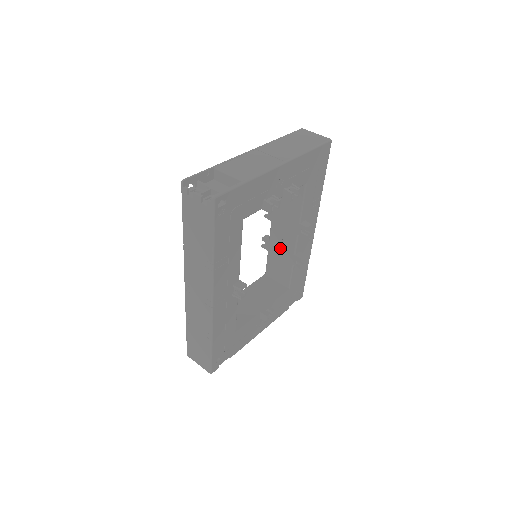
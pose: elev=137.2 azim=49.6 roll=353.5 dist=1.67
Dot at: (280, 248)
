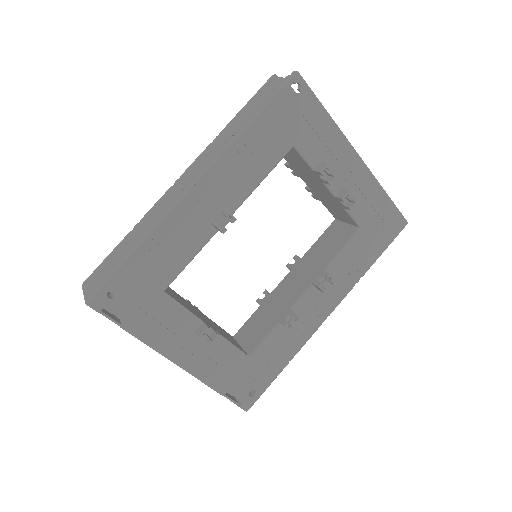
Dot at: (278, 301)
